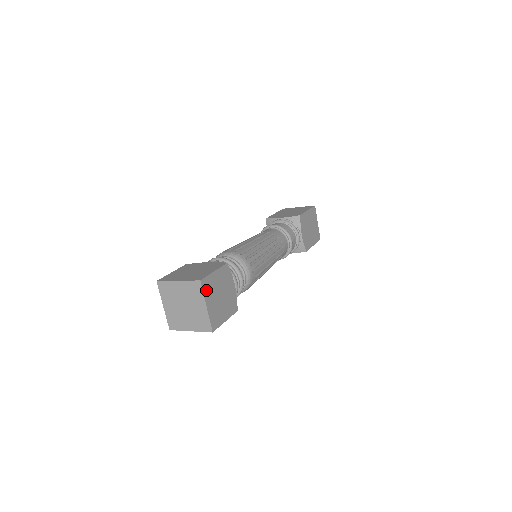
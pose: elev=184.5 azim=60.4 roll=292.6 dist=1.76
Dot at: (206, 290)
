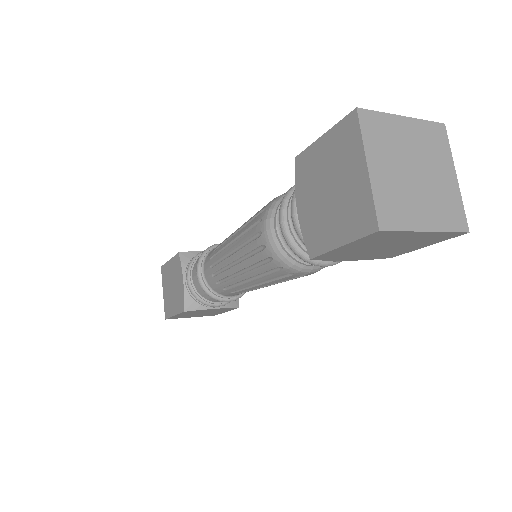
Dot at: occluded
